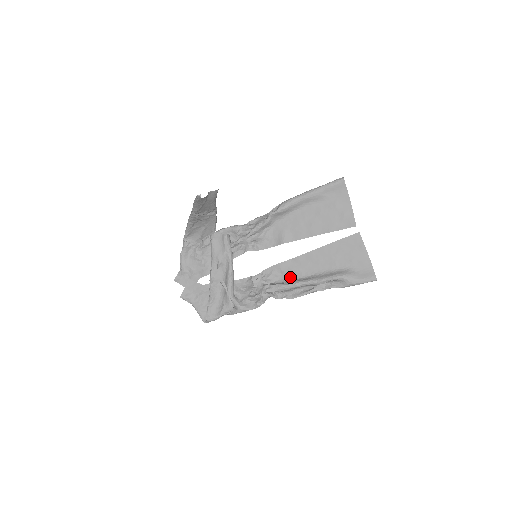
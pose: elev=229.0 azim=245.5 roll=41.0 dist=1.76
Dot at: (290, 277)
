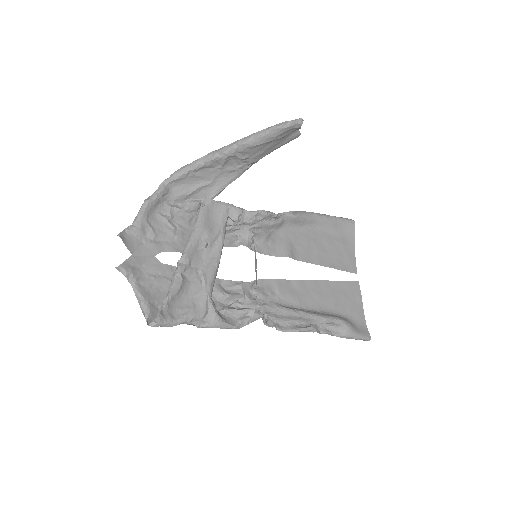
Dot at: (285, 302)
